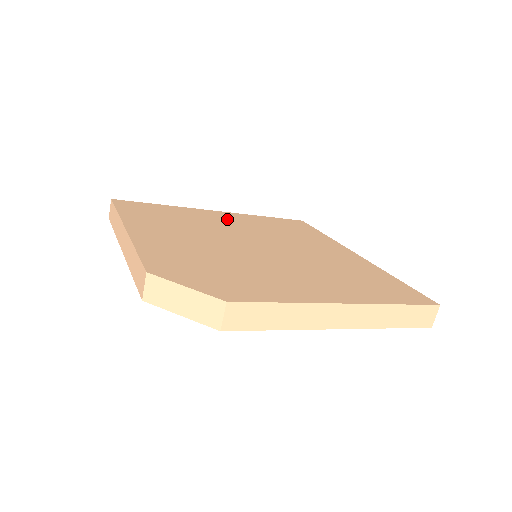
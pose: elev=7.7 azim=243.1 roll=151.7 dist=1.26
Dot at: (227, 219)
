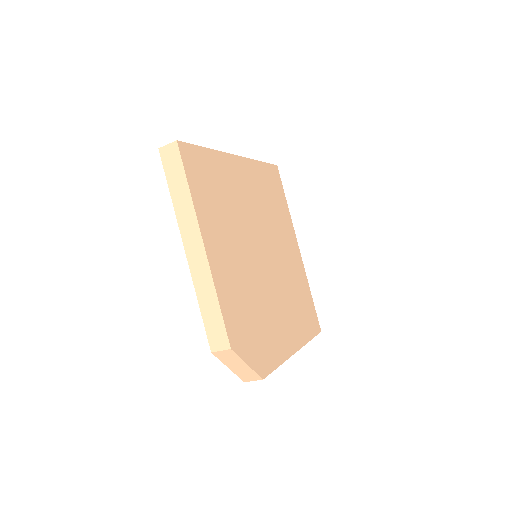
Dot at: (245, 183)
